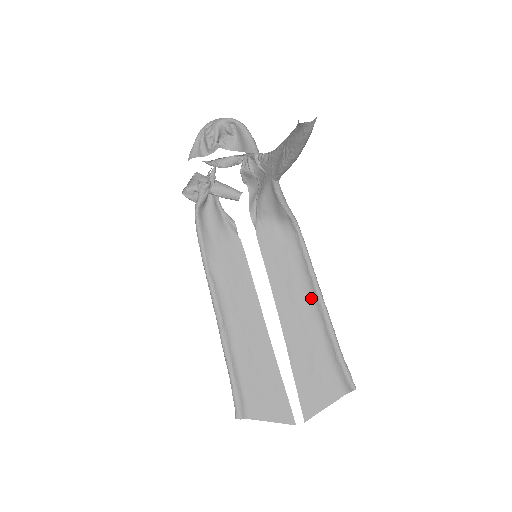
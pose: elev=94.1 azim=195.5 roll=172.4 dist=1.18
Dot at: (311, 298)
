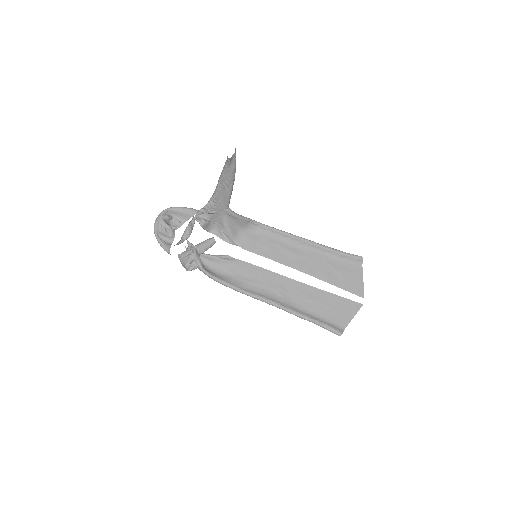
Dot at: (299, 245)
